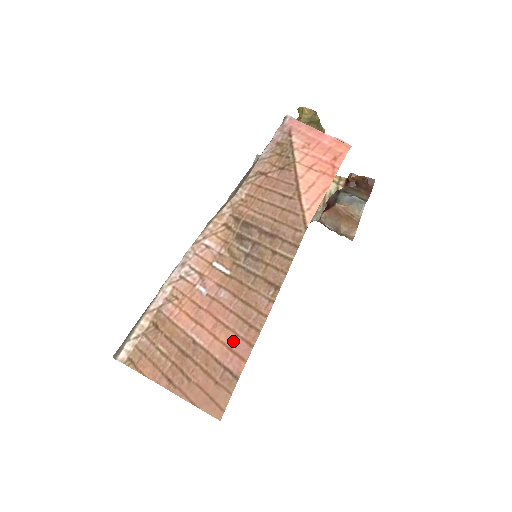
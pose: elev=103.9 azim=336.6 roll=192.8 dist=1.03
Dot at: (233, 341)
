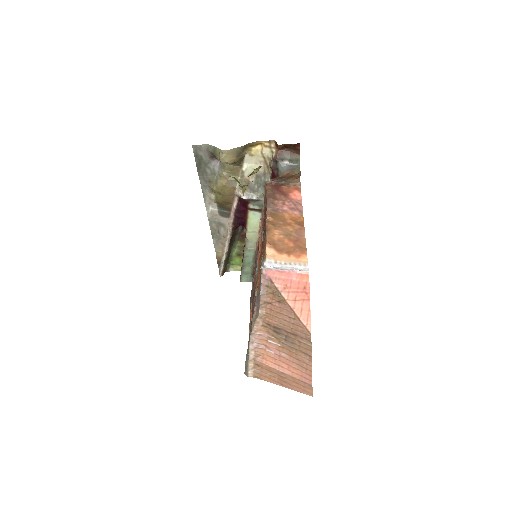
Dot at: (301, 374)
